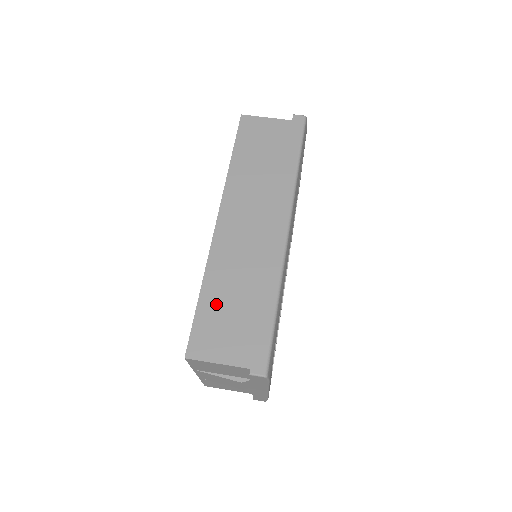
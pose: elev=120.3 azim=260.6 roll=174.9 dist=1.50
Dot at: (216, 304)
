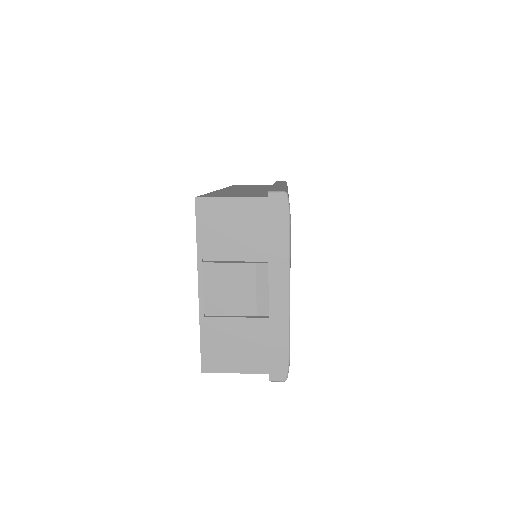
Dot at: (225, 193)
